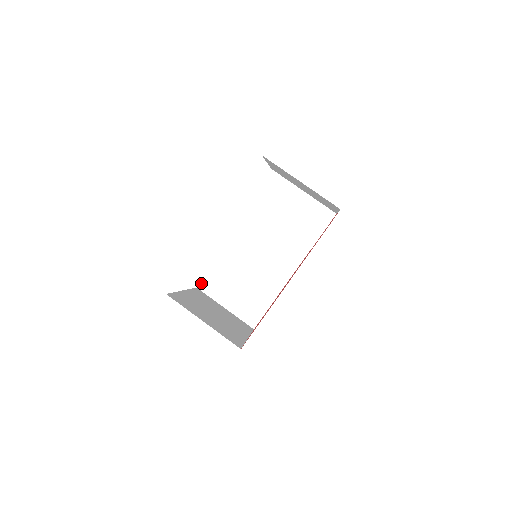
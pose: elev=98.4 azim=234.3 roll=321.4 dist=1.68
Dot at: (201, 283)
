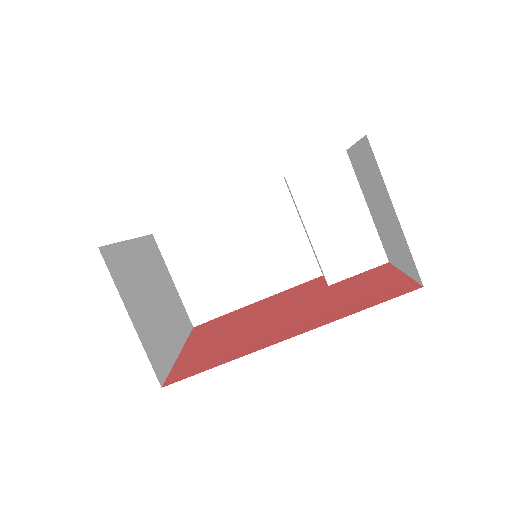
Dot at: (162, 232)
